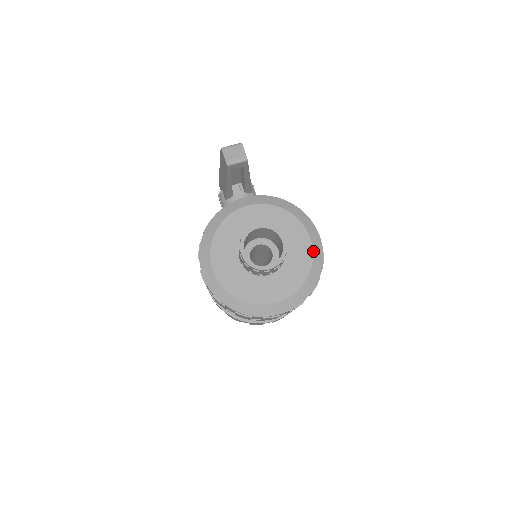
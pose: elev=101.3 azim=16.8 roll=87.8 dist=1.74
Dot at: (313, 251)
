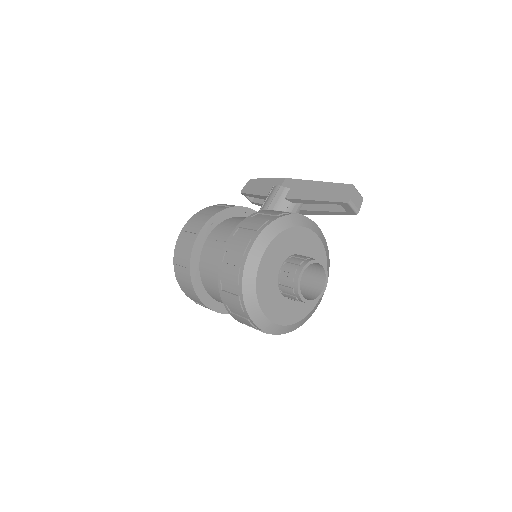
Dot at: (314, 308)
